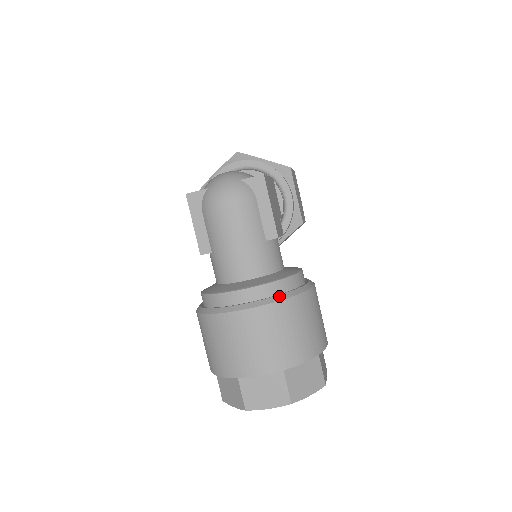
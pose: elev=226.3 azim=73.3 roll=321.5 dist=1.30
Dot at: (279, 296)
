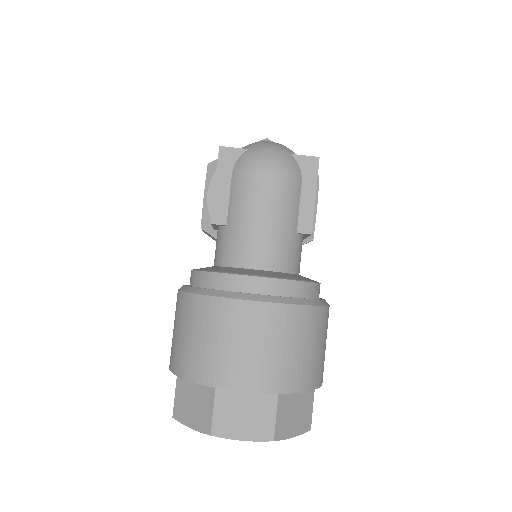
Dot at: (302, 299)
